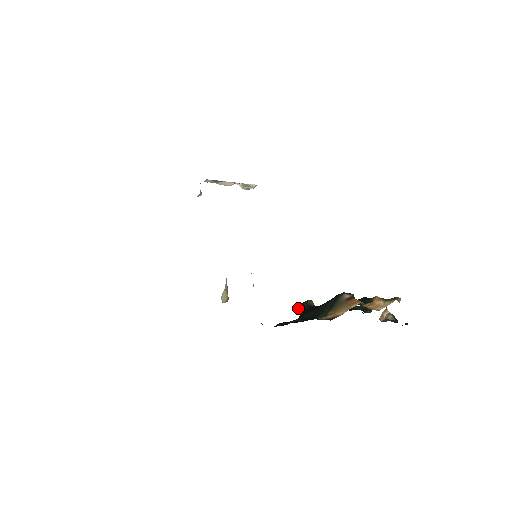
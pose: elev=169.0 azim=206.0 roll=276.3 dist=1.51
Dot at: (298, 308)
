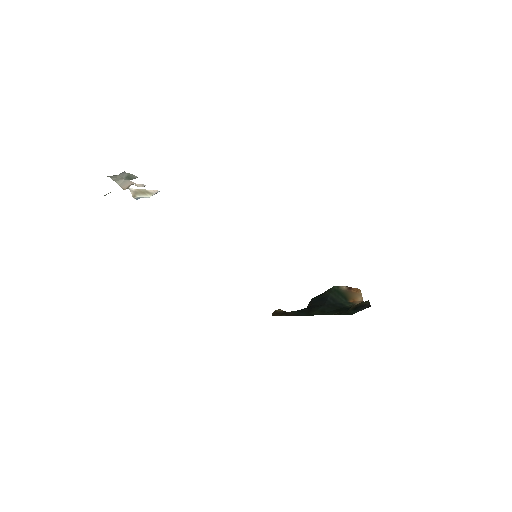
Dot at: (289, 314)
